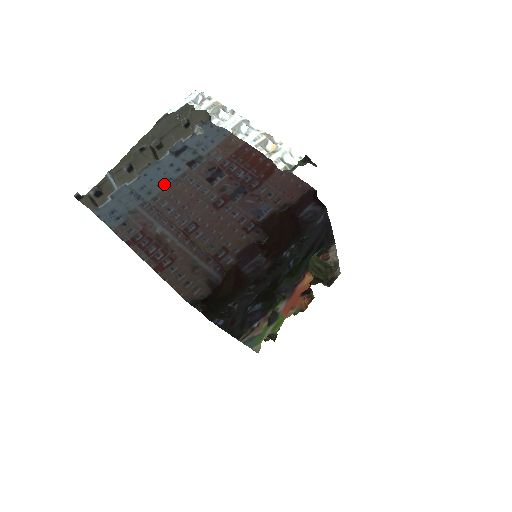
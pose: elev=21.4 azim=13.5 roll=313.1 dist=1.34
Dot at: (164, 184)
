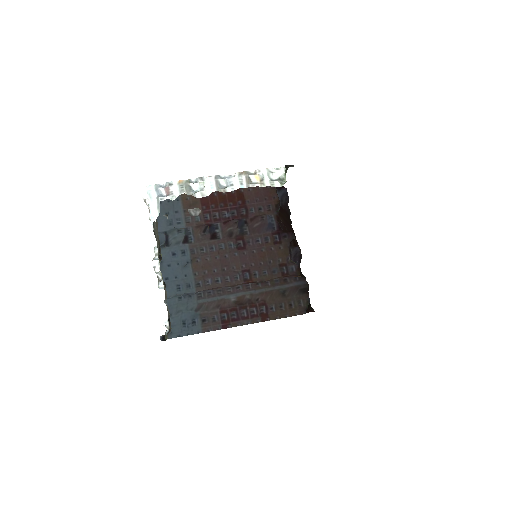
Dot at: (188, 271)
